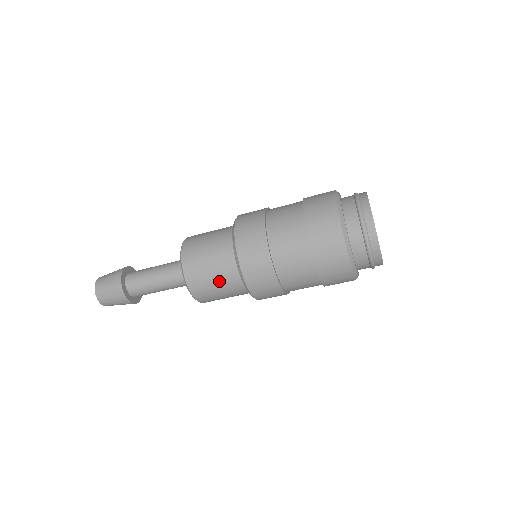
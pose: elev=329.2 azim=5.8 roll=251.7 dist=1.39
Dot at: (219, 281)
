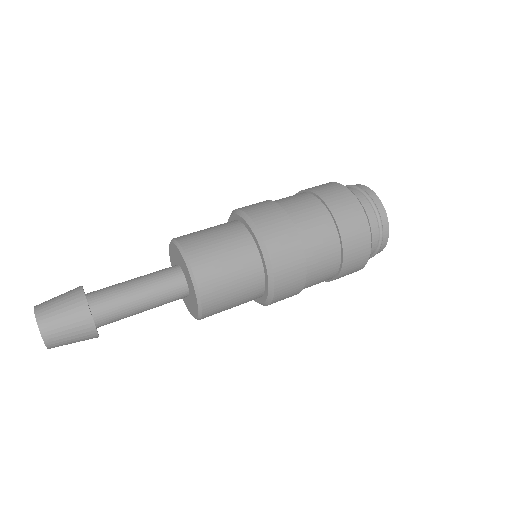
Dot at: (236, 272)
